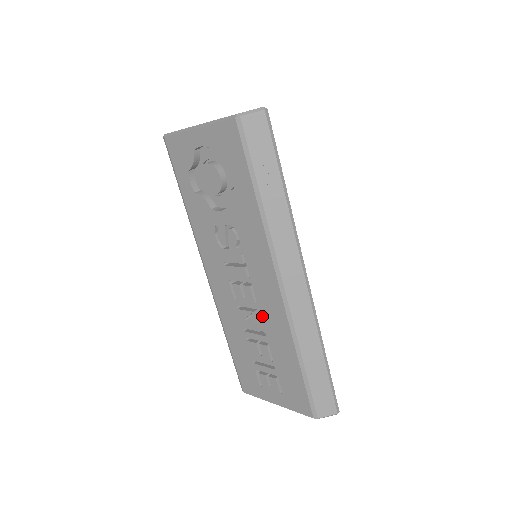
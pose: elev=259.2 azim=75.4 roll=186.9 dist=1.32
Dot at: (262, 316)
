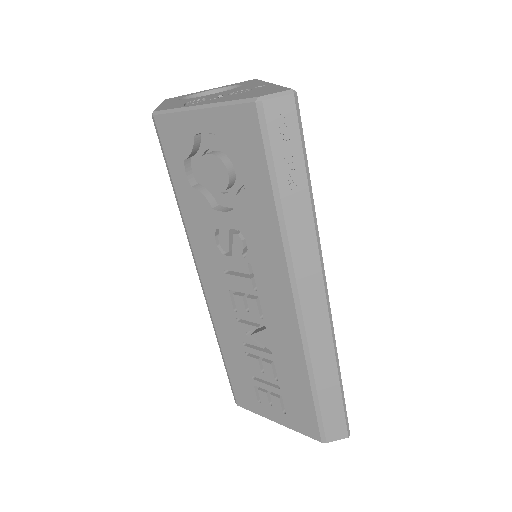
Dot at: (269, 333)
